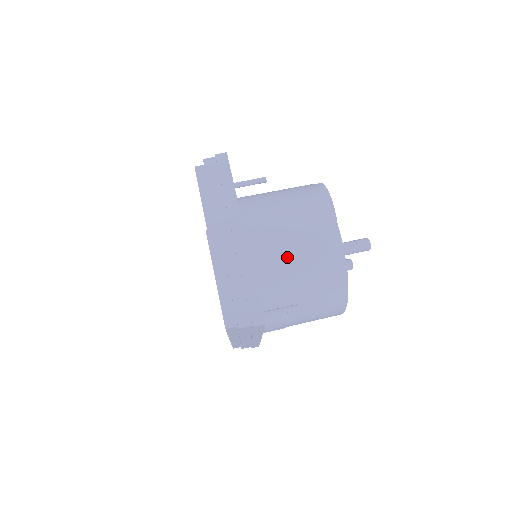
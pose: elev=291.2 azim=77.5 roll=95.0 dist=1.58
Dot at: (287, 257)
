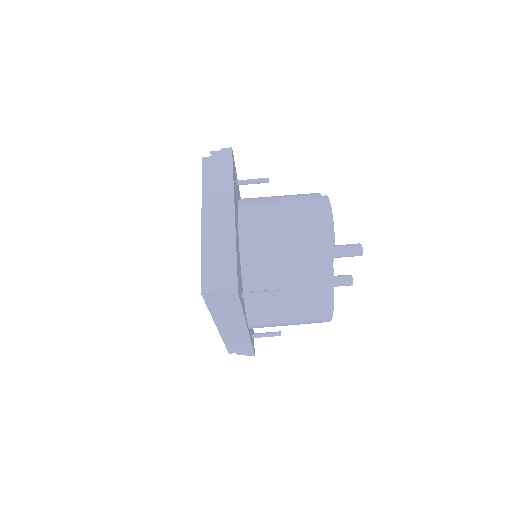
Dot at: (275, 246)
